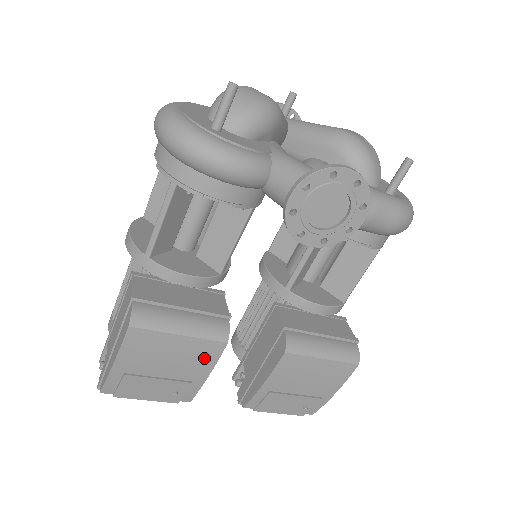
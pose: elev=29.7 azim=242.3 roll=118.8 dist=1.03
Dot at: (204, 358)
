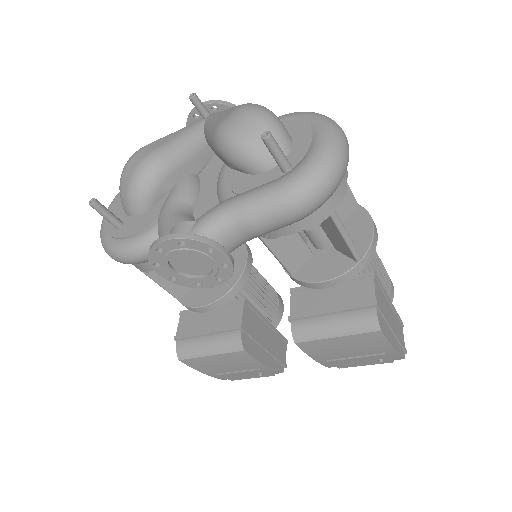
Dot at: (244, 360)
